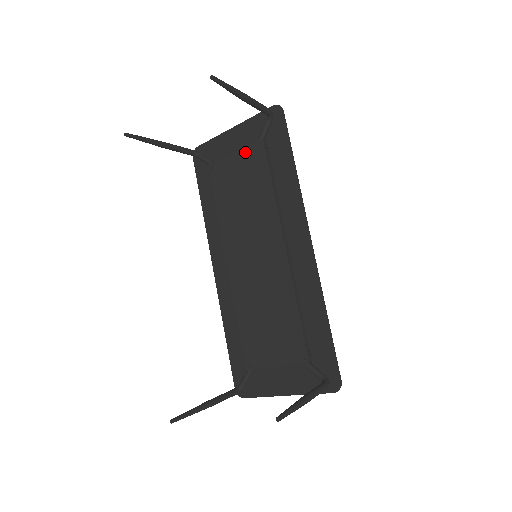
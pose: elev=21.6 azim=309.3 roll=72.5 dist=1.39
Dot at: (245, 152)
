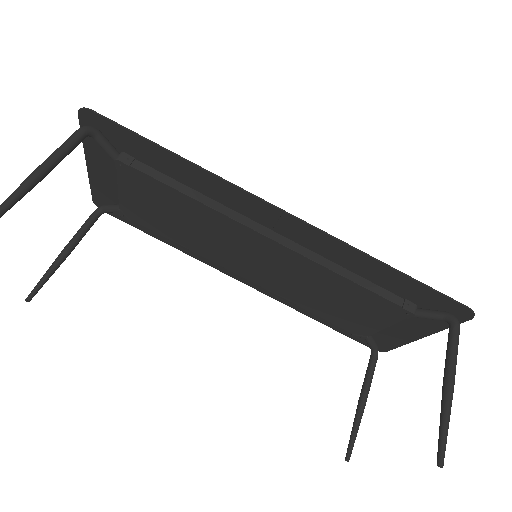
Dot at: (124, 182)
